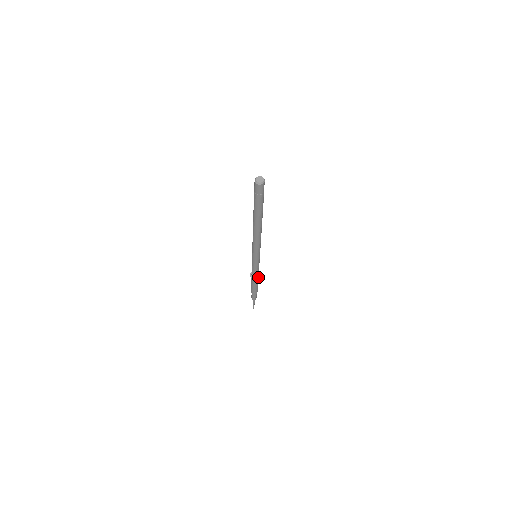
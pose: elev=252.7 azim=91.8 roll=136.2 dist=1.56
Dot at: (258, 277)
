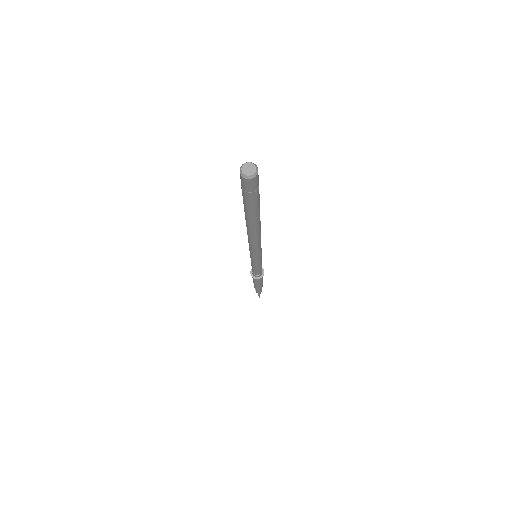
Dot at: (262, 275)
